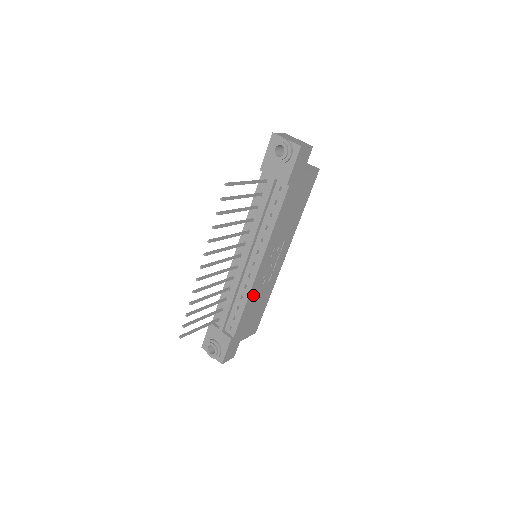
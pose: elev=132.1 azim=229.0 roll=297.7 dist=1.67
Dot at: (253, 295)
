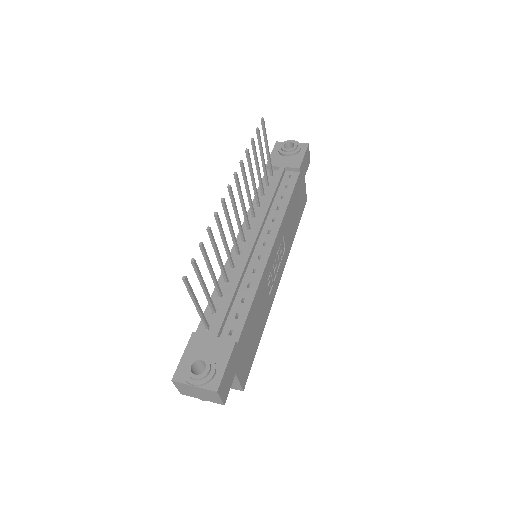
Dot at: (261, 289)
